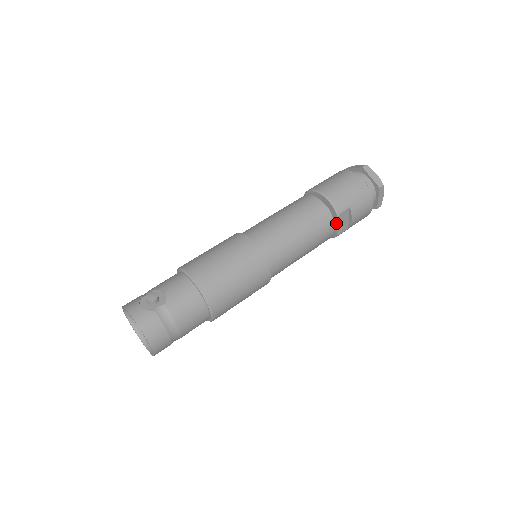
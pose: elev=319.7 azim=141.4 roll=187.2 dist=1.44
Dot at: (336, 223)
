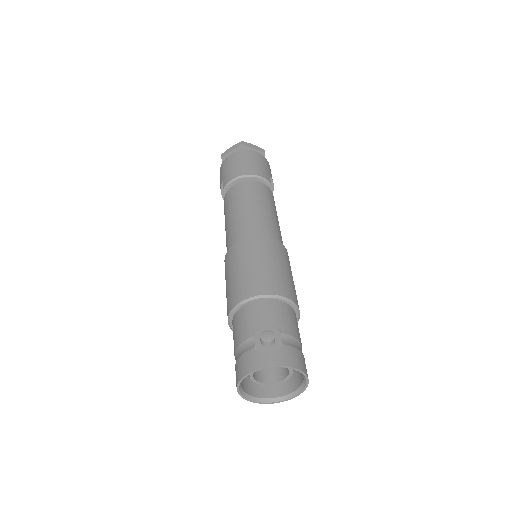
Dot at: occluded
